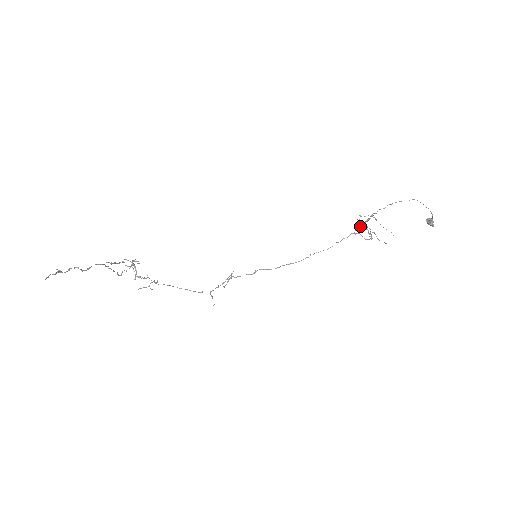
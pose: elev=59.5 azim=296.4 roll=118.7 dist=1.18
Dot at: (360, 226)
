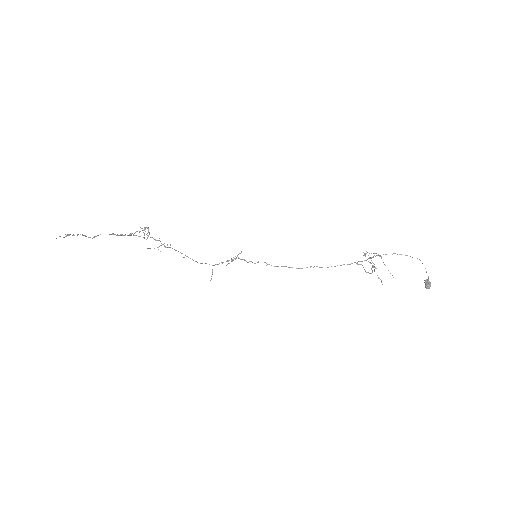
Dot at: occluded
